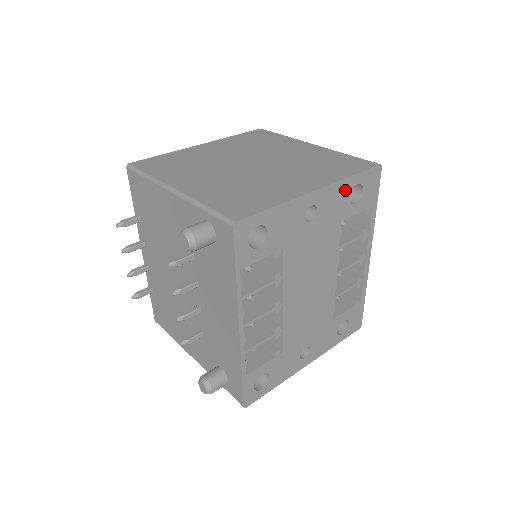
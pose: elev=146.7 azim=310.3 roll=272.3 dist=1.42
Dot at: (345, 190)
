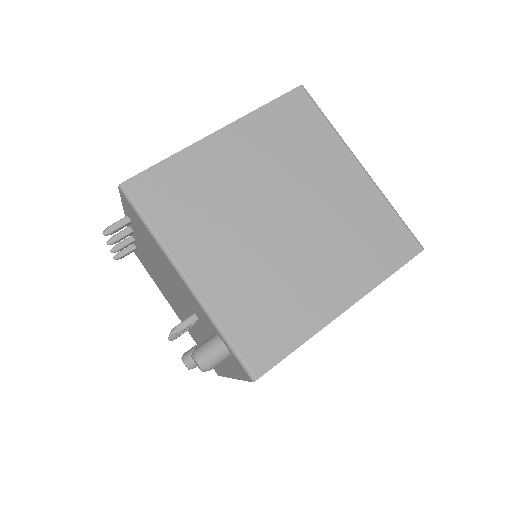
Dot at: occluded
